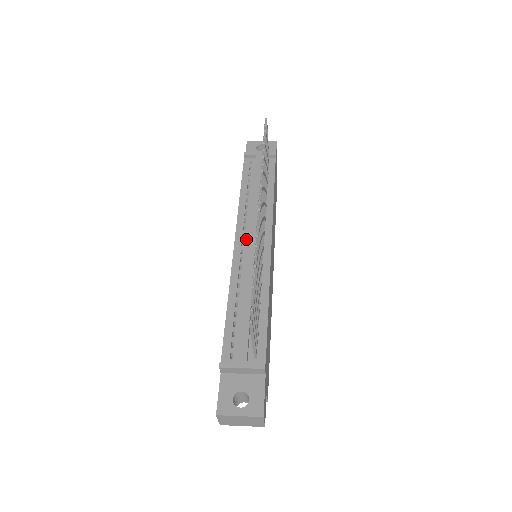
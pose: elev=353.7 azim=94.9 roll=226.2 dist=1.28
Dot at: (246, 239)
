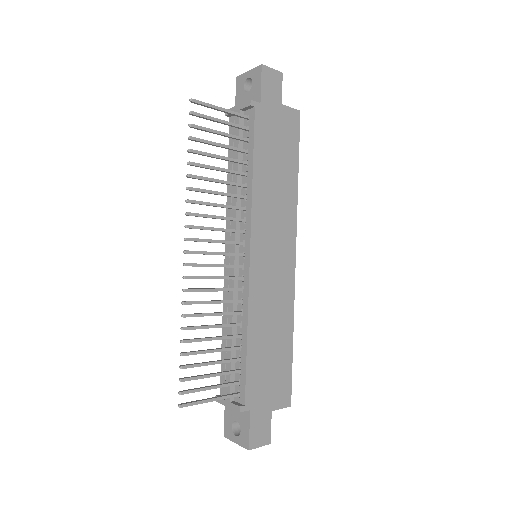
Dot at: occluded
